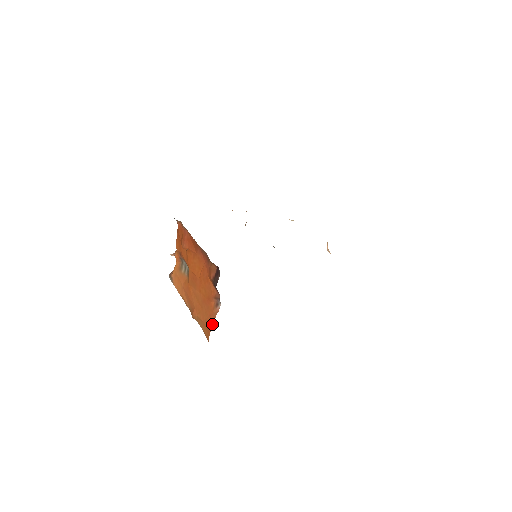
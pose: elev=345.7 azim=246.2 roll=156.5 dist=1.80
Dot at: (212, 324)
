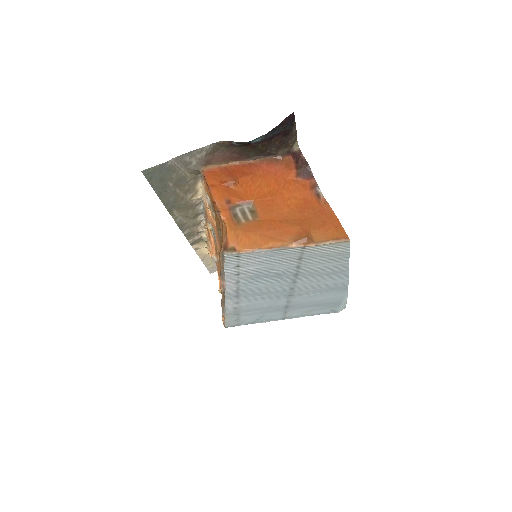
Dot at: (334, 214)
